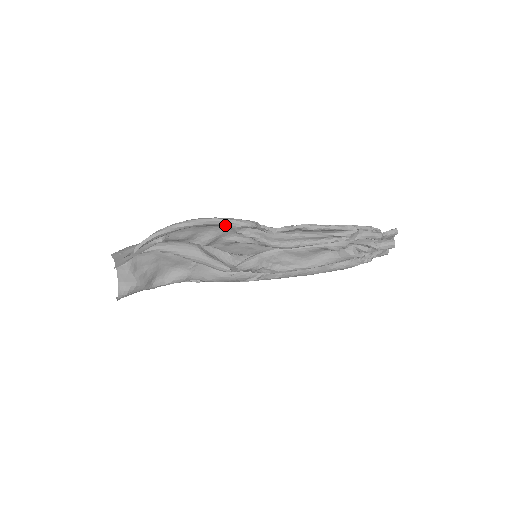
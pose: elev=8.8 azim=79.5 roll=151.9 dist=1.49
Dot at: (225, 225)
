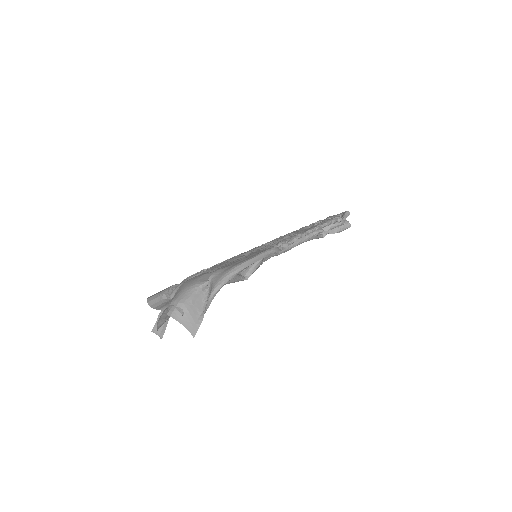
Dot at: occluded
